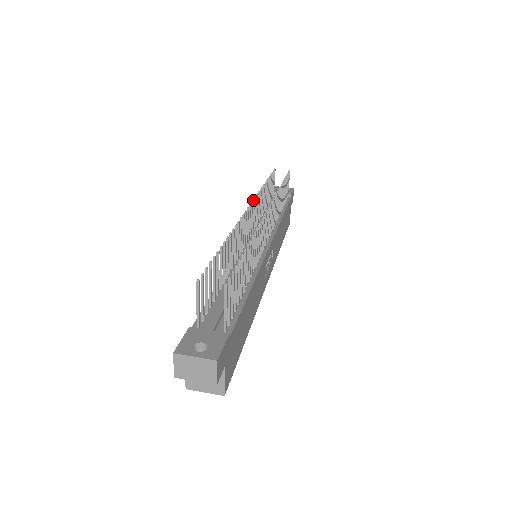
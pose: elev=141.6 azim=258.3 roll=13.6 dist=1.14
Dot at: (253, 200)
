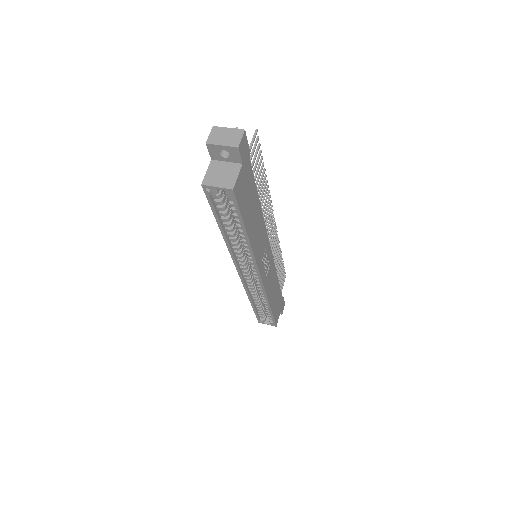
Dot at: occluded
